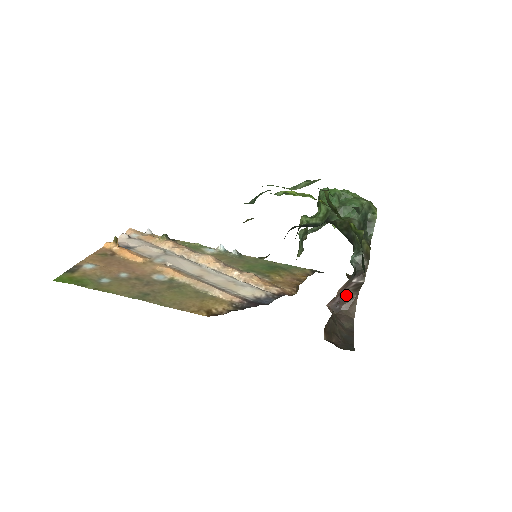
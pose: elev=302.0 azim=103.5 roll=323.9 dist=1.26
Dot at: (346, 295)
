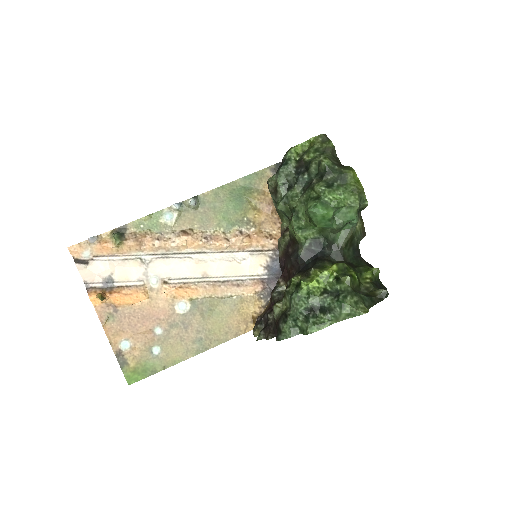
Dot at: occluded
